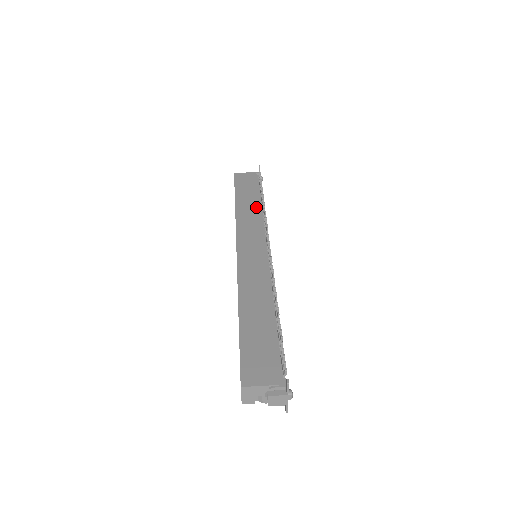
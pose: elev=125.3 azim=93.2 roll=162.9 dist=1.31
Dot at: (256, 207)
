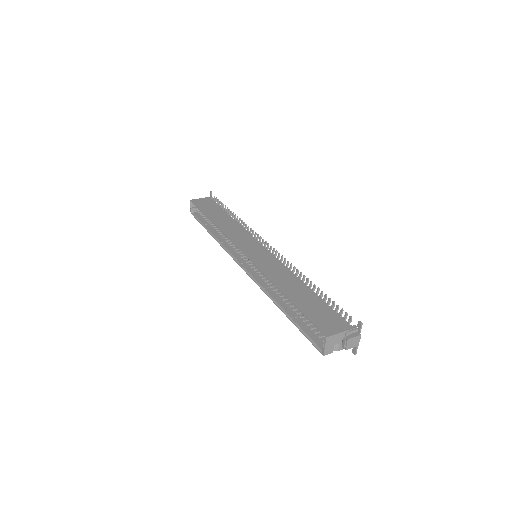
Dot at: (231, 221)
